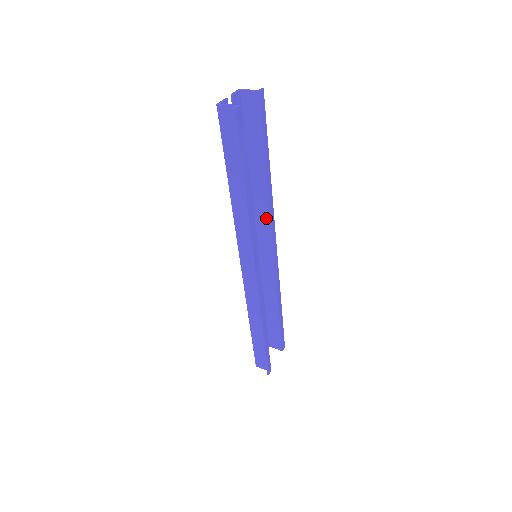
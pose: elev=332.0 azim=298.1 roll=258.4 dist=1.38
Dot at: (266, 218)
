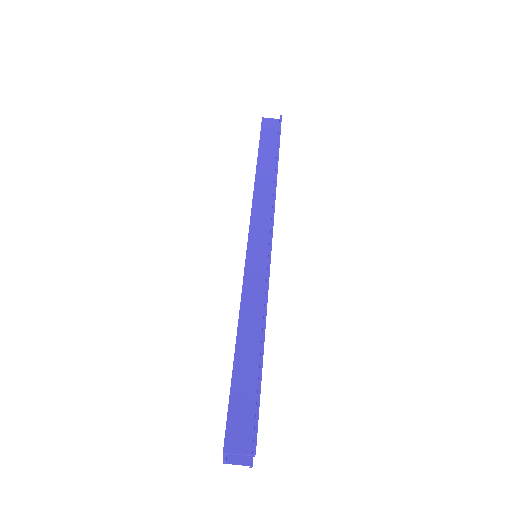
Dot at: (262, 285)
